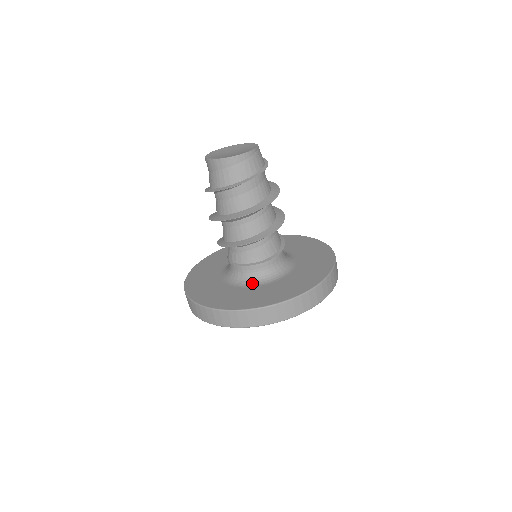
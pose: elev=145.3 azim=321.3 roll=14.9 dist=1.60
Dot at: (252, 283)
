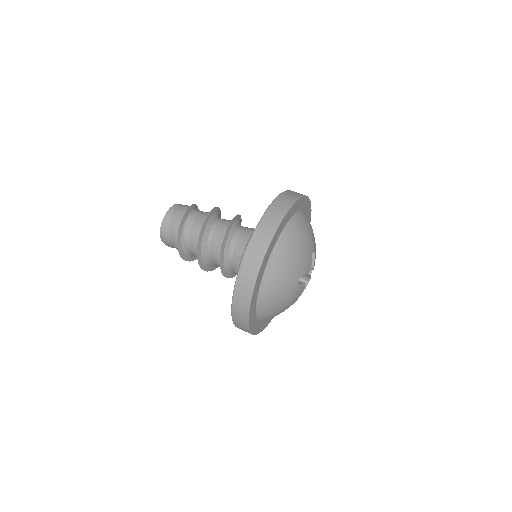
Dot at: occluded
